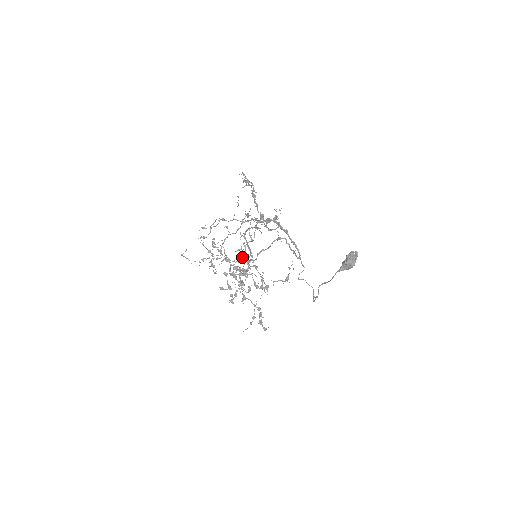
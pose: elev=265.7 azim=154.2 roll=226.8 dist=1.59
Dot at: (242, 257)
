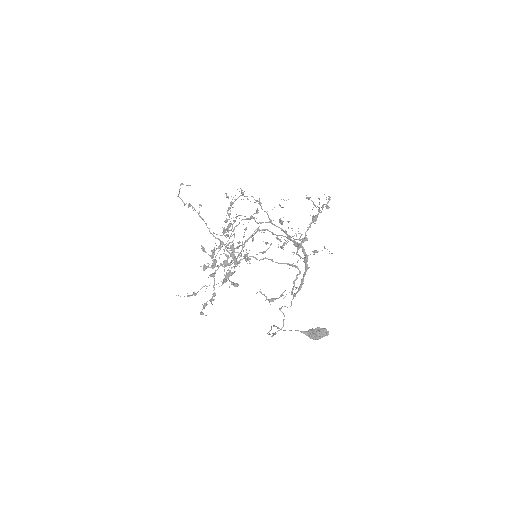
Dot at: (264, 251)
